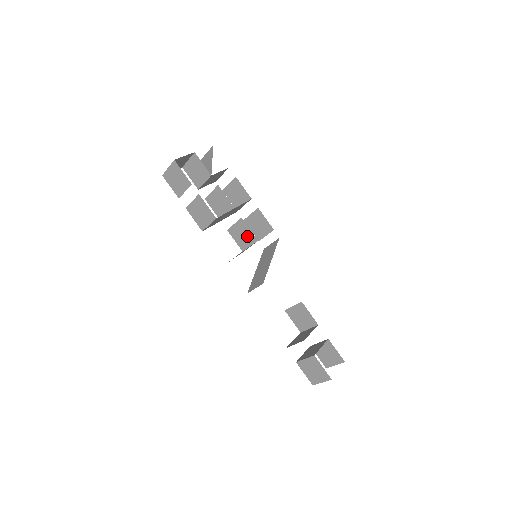
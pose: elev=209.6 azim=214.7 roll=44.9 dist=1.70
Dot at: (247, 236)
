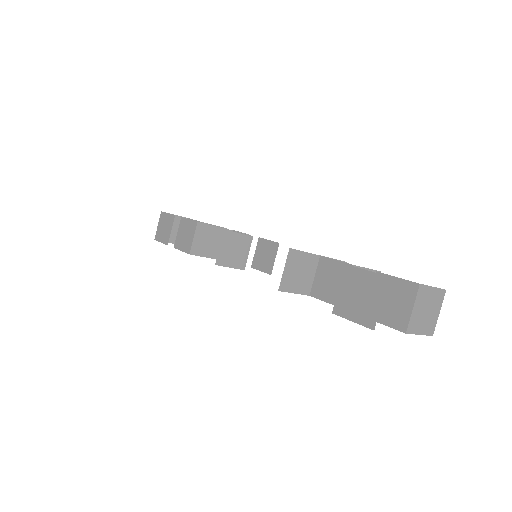
Dot at: occluded
